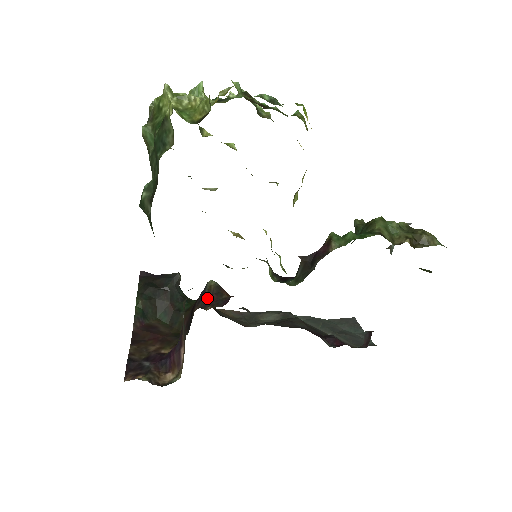
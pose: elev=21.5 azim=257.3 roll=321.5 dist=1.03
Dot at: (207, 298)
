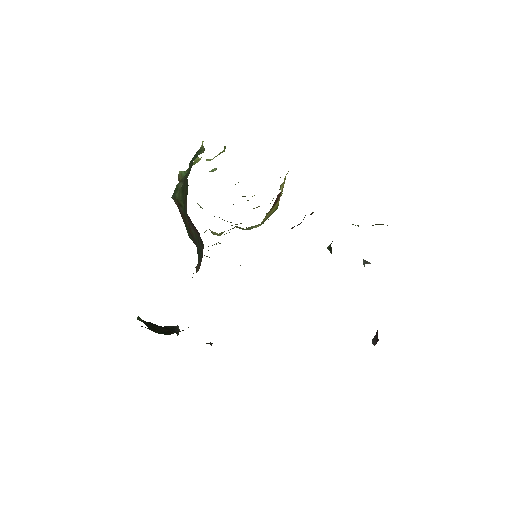
Dot at: occluded
